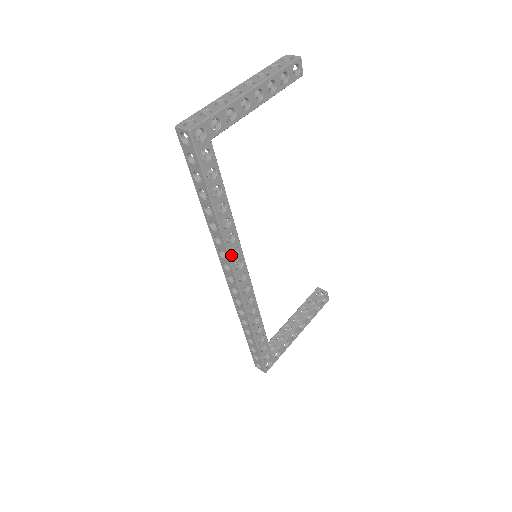
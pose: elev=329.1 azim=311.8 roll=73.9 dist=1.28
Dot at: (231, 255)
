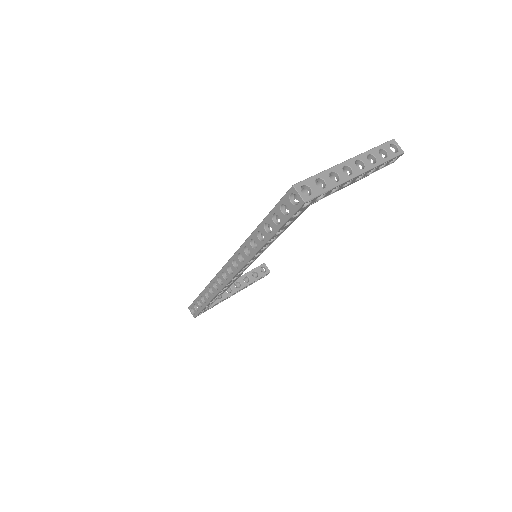
Dot at: (248, 263)
